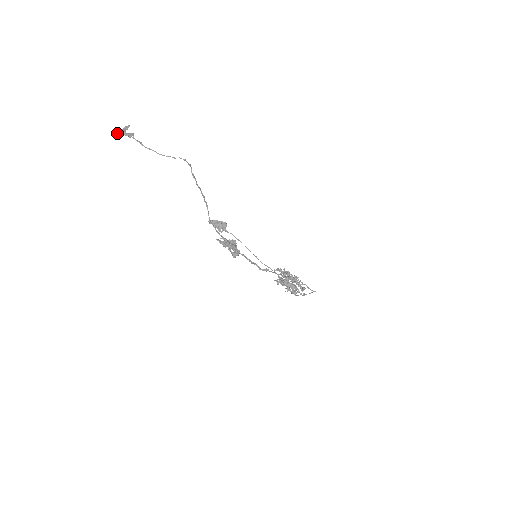
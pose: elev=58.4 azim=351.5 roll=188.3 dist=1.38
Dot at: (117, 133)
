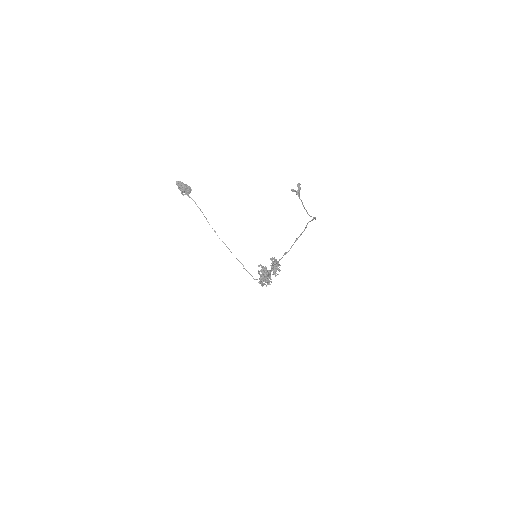
Dot at: (293, 190)
